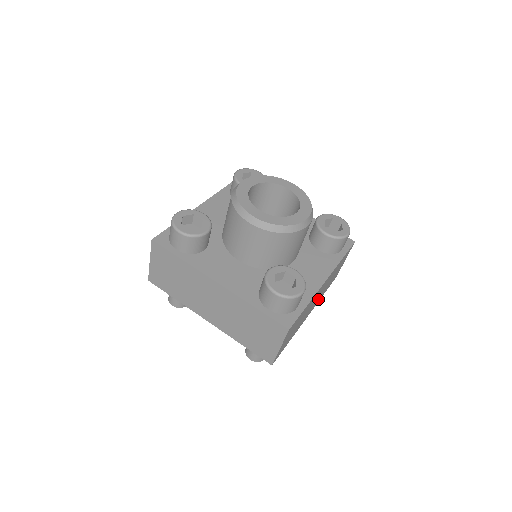
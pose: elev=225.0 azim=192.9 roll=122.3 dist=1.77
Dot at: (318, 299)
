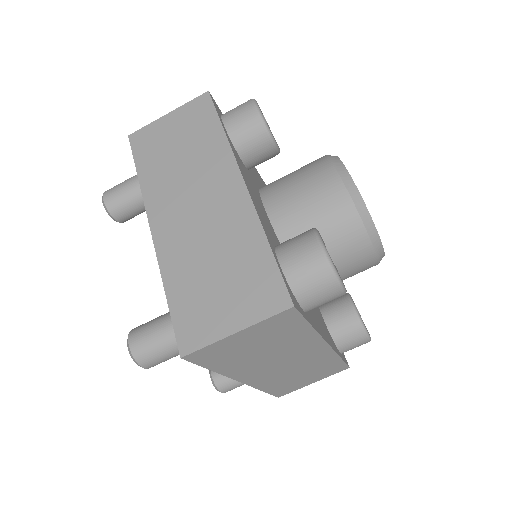
Dot at: (269, 378)
